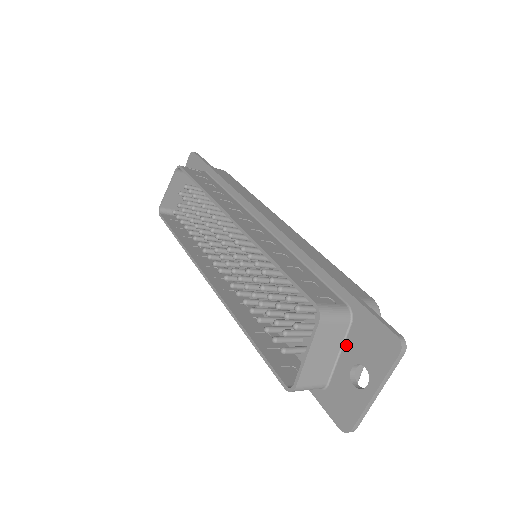
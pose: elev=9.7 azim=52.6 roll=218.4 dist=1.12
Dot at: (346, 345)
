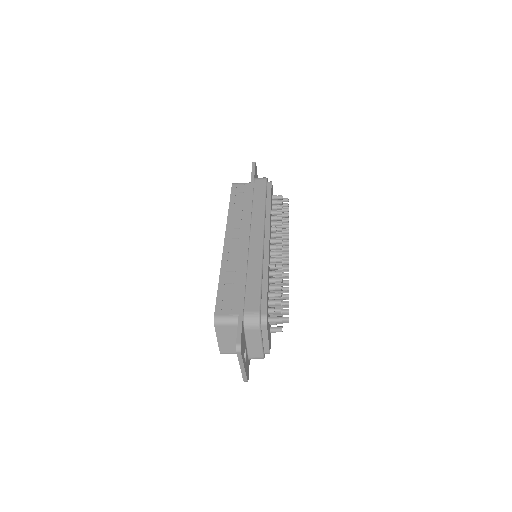
Dot at: occluded
